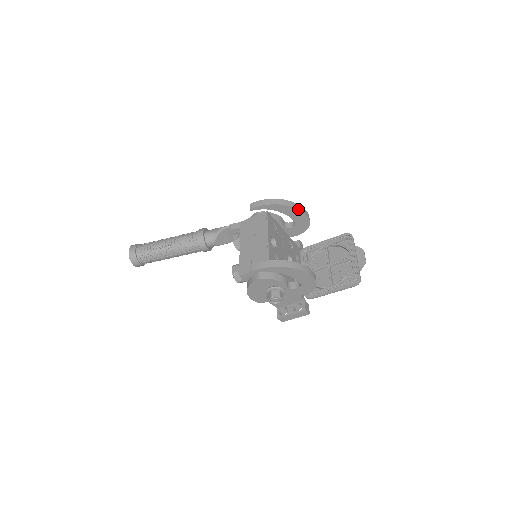
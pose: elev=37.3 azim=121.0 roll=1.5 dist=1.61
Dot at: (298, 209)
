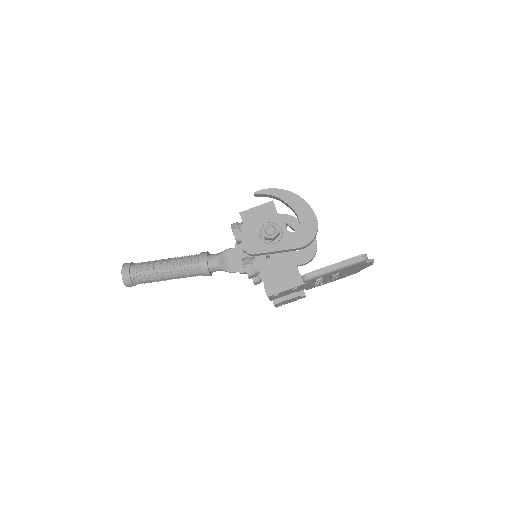
Dot at: occluded
